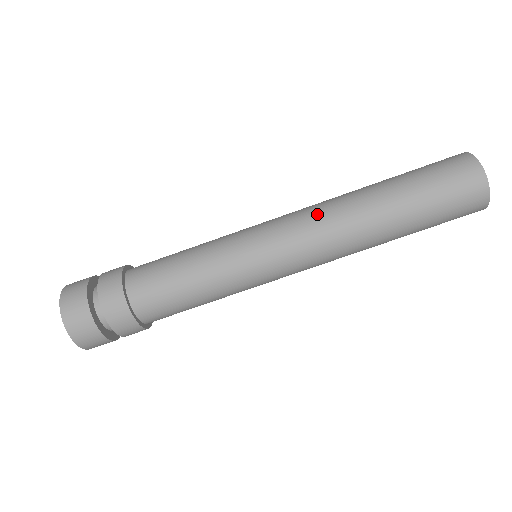
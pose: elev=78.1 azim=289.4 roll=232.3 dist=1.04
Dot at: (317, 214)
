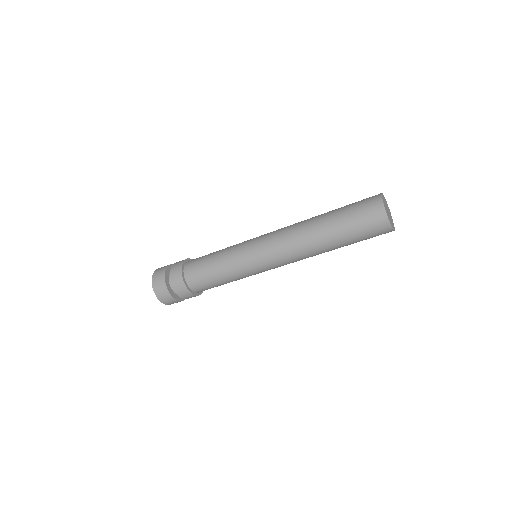
Dot at: (291, 254)
